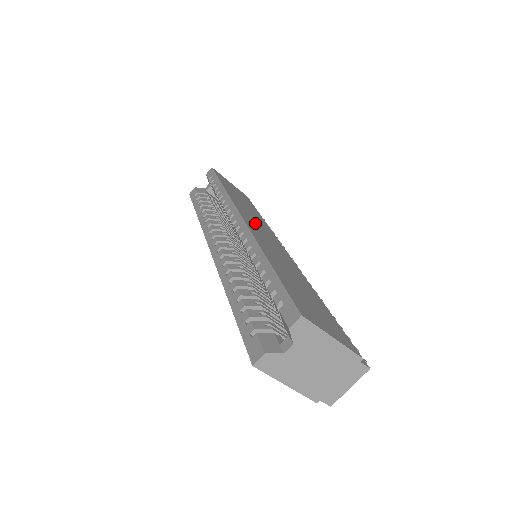
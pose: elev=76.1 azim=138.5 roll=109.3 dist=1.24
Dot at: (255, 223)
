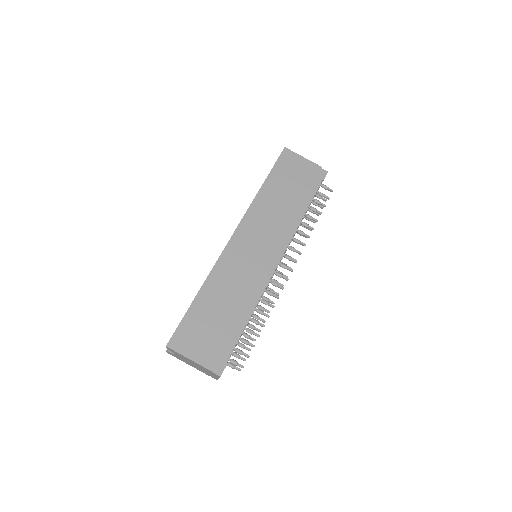
Dot at: (254, 234)
